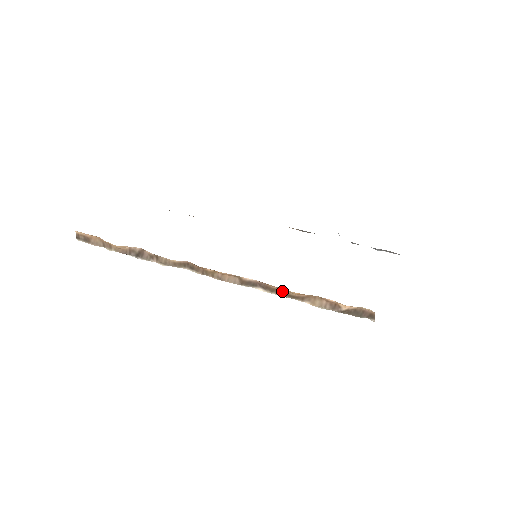
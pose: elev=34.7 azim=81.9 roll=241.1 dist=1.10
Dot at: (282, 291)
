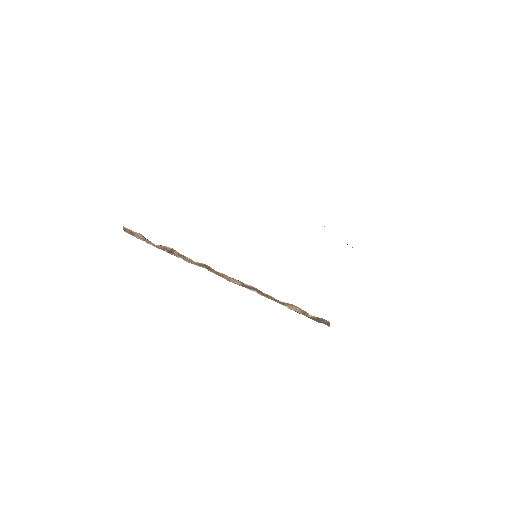
Dot at: (270, 297)
